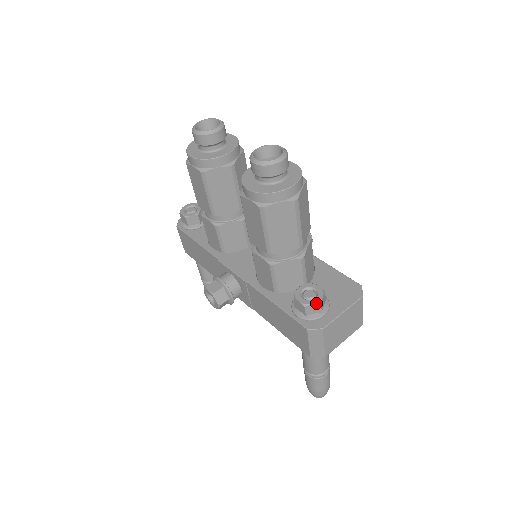
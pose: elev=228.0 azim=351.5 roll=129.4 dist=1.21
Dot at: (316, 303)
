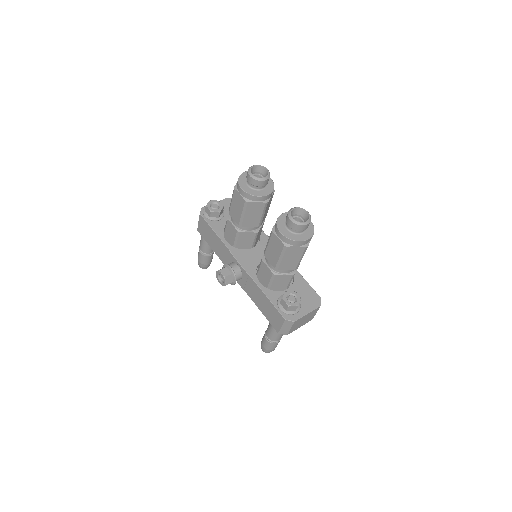
Dot at: (295, 306)
